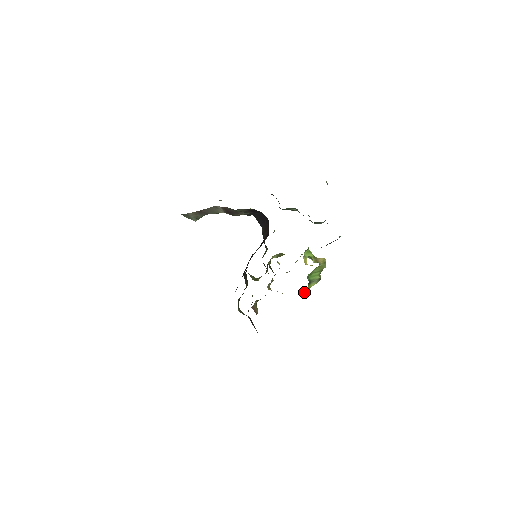
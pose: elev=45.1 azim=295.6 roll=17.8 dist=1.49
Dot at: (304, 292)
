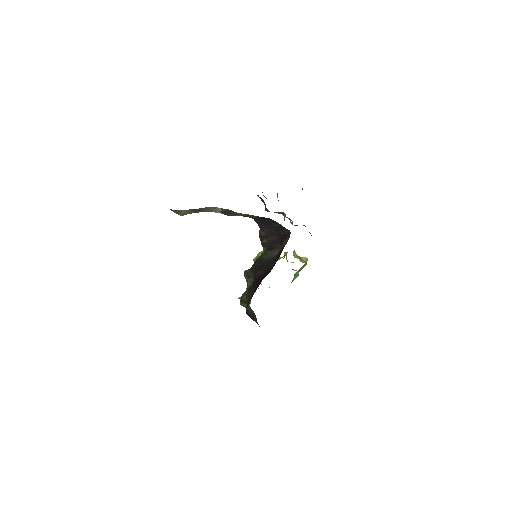
Dot at: occluded
